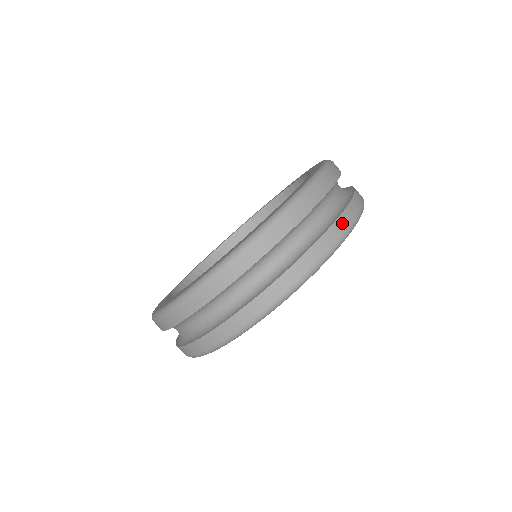
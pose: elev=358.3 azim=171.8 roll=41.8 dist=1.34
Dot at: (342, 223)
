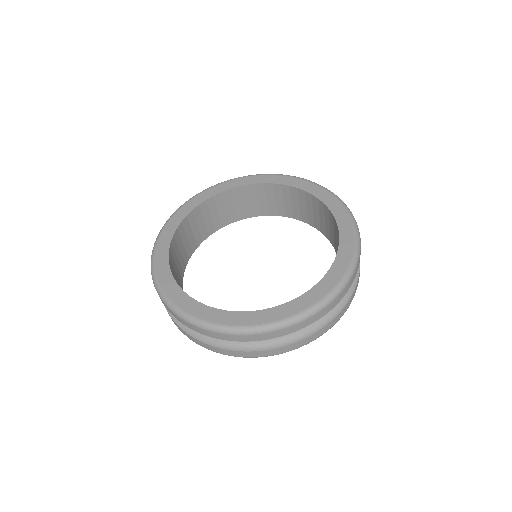
Dot at: (278, 351)
